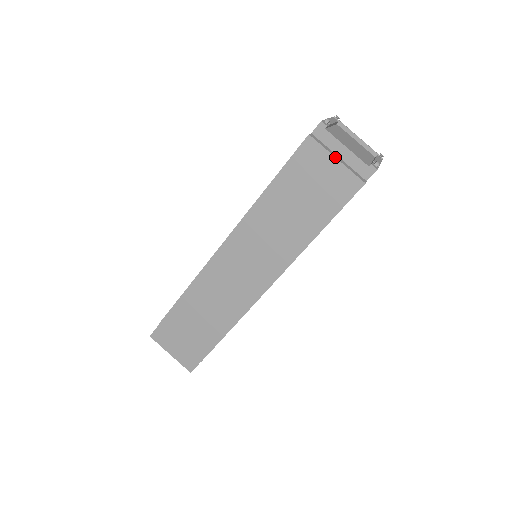
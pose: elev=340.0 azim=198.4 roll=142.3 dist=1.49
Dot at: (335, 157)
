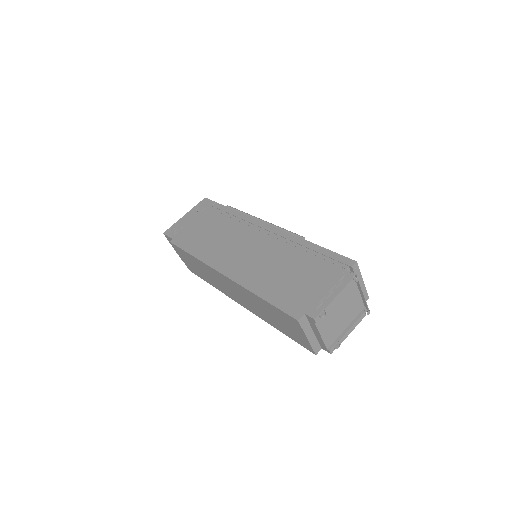
Dot at: (307, 338)
